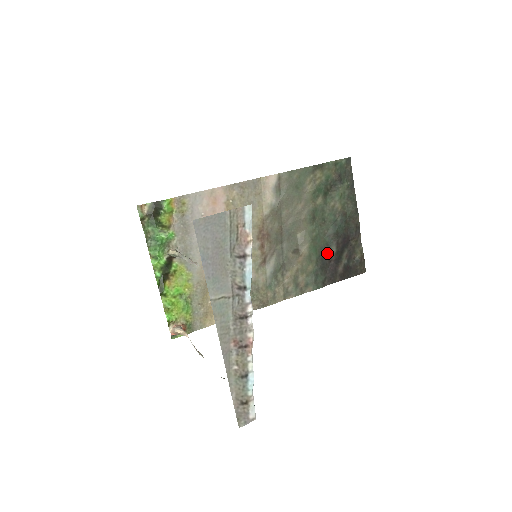
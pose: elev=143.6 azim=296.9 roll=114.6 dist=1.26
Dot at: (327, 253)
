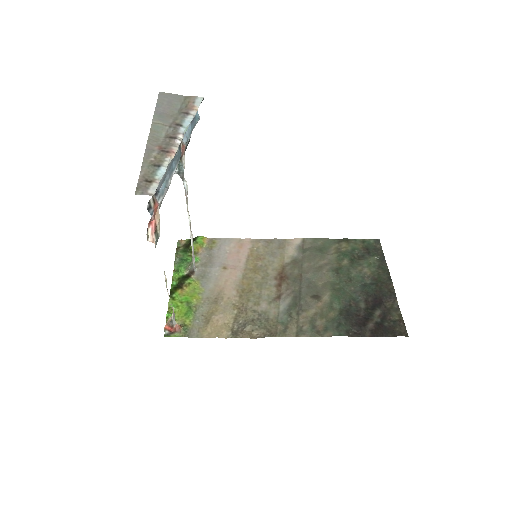
Dot at: (354, 307)
